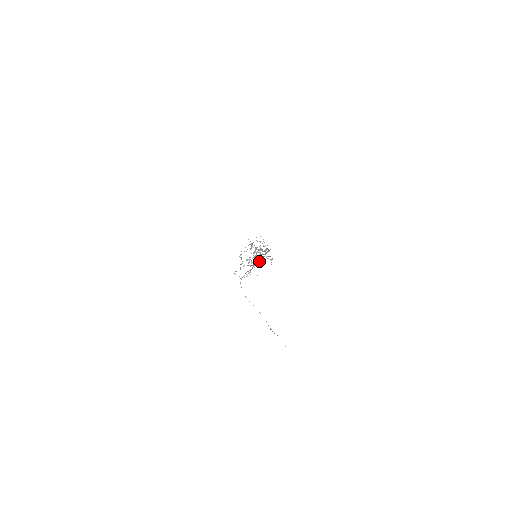
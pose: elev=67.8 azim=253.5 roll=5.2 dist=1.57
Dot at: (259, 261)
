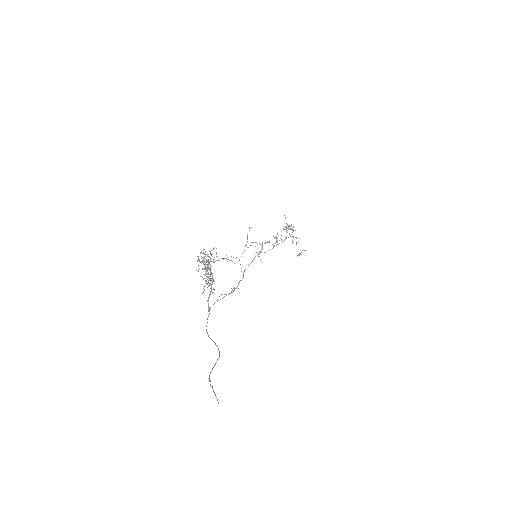
Dot at: occluded
